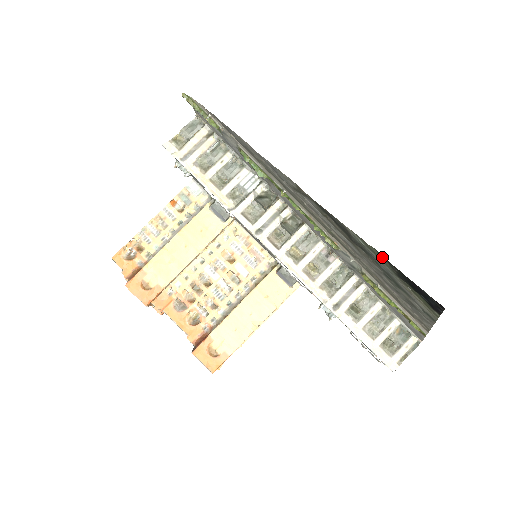
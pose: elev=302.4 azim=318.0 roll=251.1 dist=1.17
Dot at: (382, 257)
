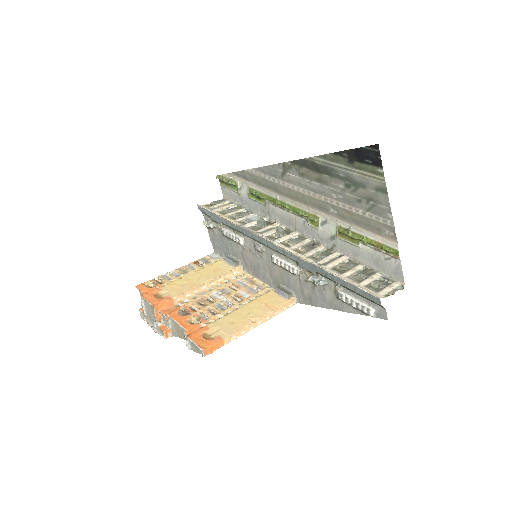
Dot at: (337, 155)
